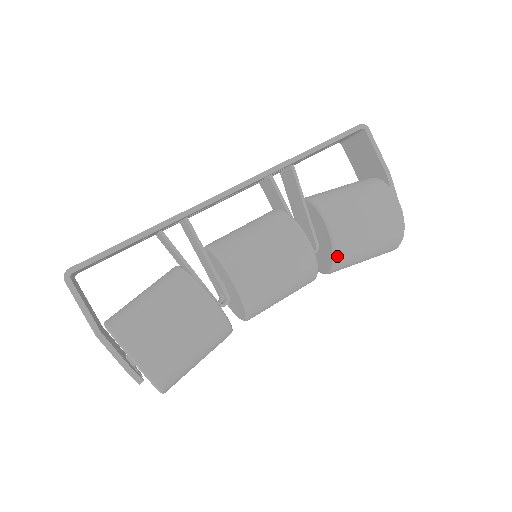
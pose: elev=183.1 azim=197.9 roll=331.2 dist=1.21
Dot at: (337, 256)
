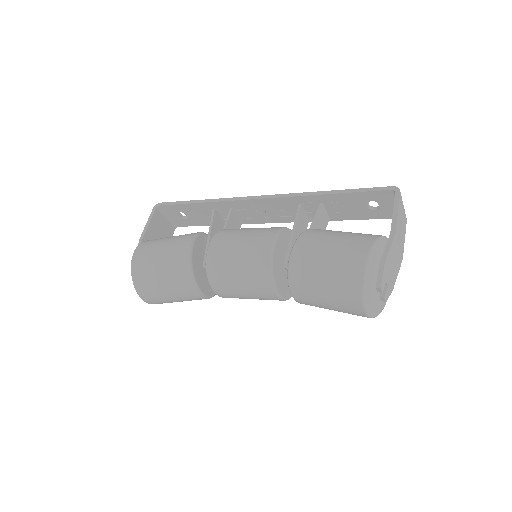
Dot at: (290, 268)
